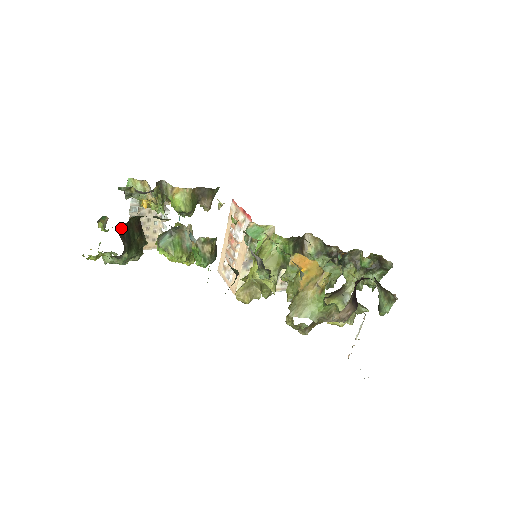
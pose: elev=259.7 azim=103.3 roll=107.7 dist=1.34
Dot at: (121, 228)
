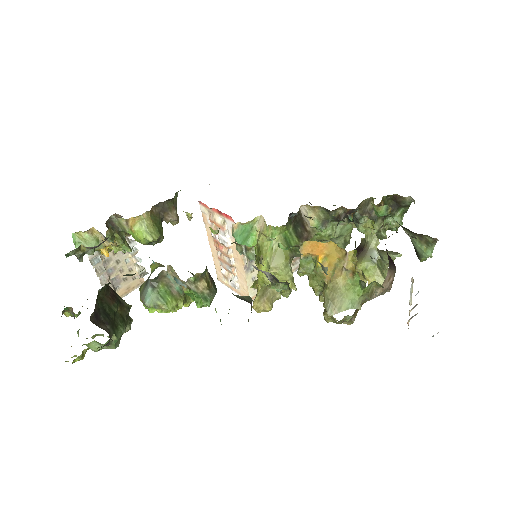
Dot at: (93, 314)
